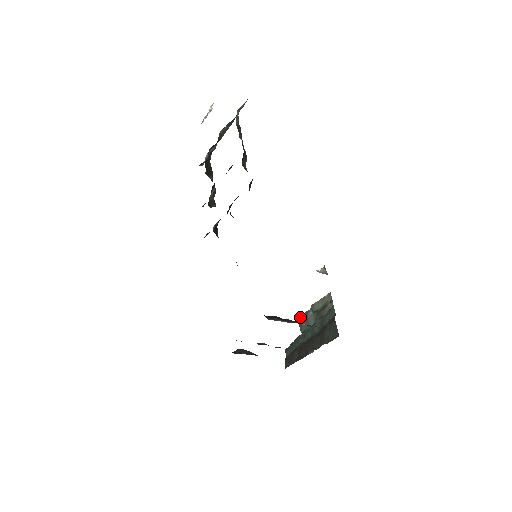
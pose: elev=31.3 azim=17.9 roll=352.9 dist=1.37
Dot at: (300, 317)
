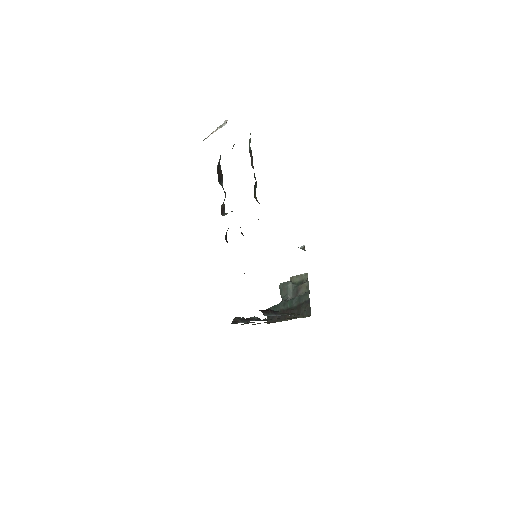
Dot at: (281, 284)
